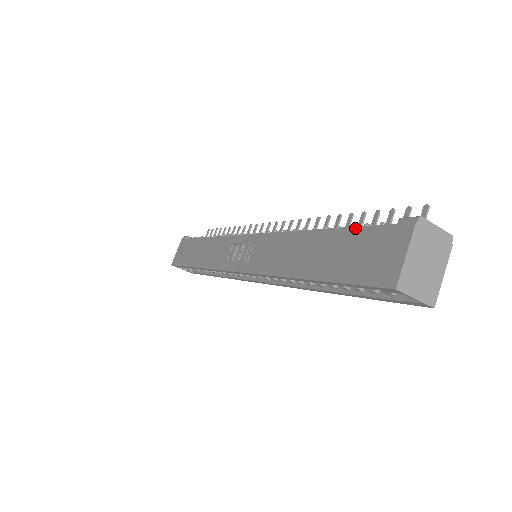
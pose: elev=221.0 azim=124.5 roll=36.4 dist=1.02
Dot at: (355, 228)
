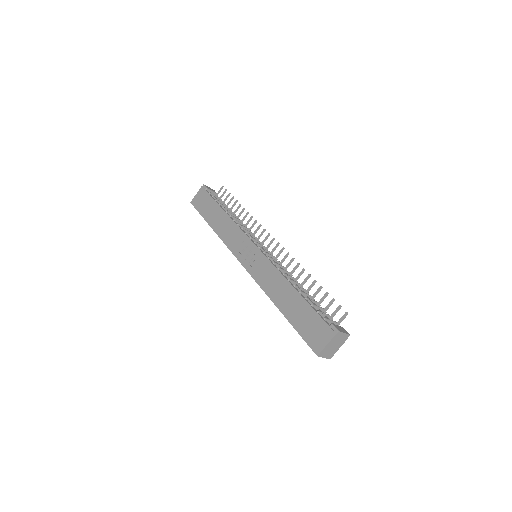
Dot at: (313, 309)
